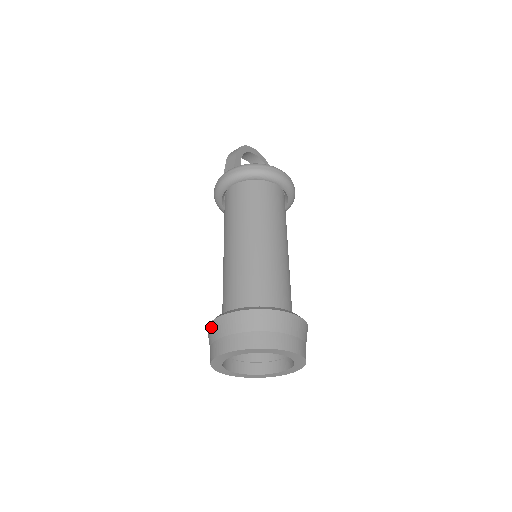
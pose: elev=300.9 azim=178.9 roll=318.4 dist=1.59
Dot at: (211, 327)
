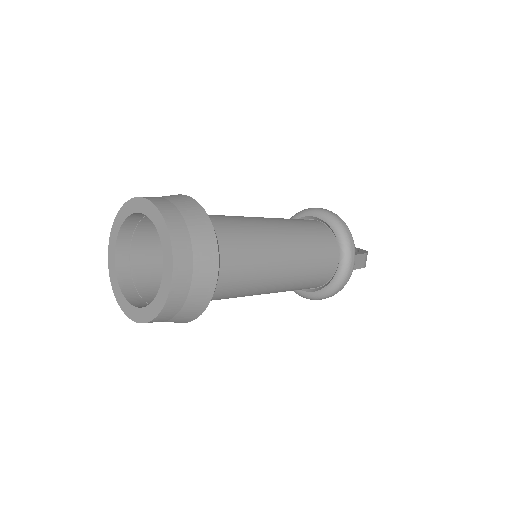
Dot at: occluded
